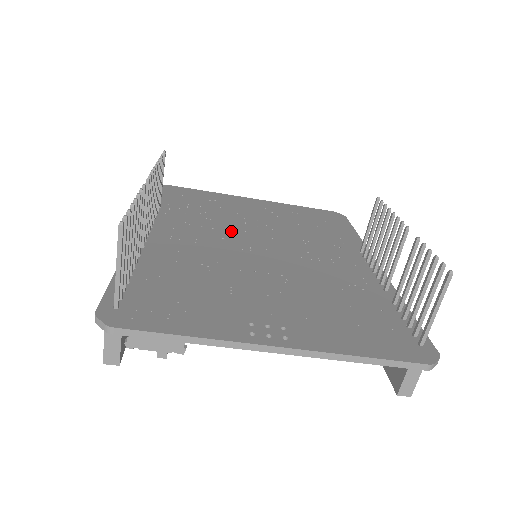
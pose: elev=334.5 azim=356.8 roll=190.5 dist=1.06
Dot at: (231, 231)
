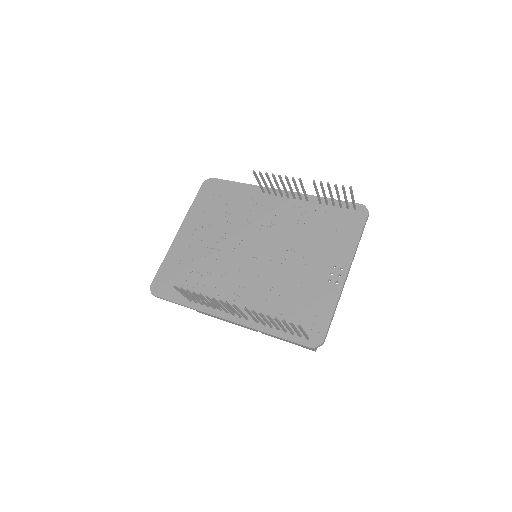
Dot at: (230, 263)
